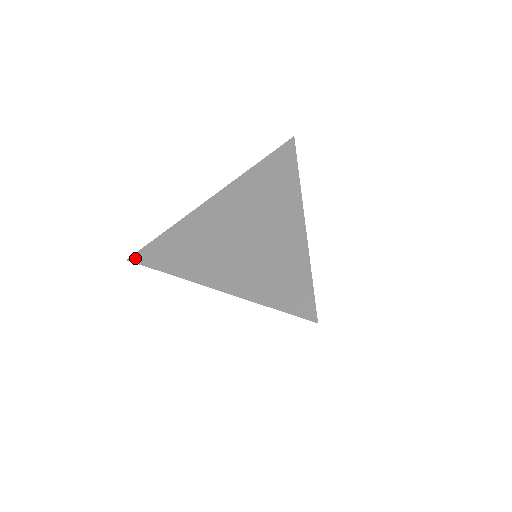
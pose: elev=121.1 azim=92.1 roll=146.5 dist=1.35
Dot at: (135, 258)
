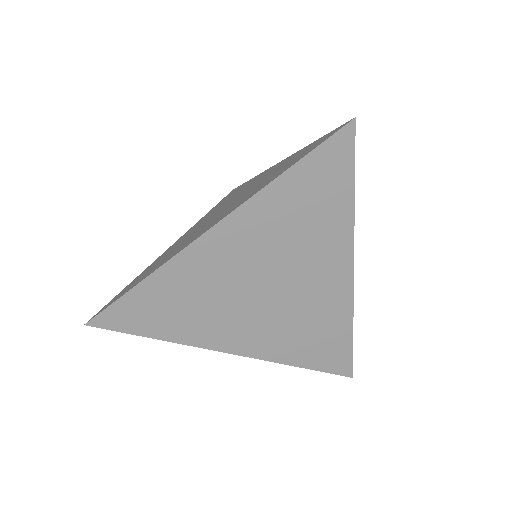
Dot at: (97, 314)
